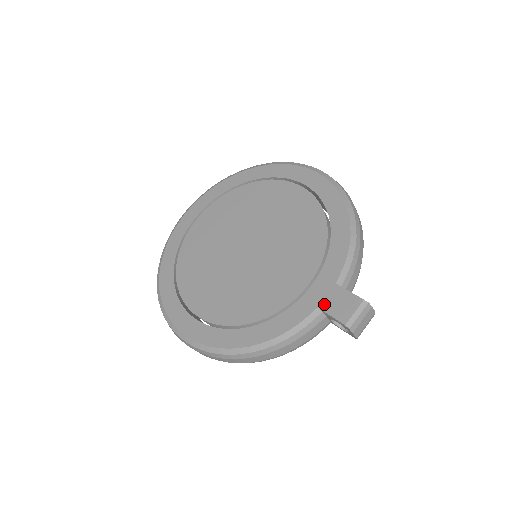
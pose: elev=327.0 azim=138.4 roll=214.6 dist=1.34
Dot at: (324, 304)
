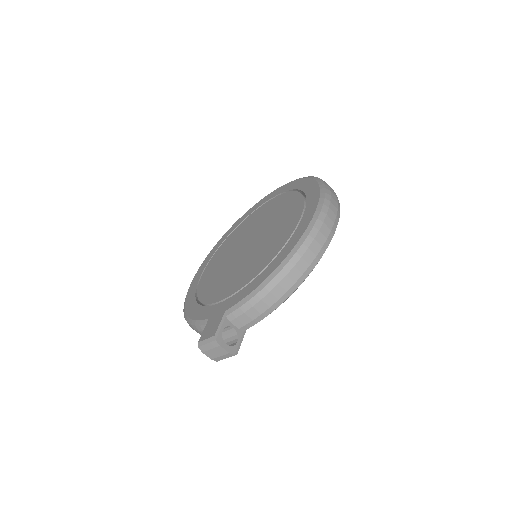
Dot at: (211, 319)
